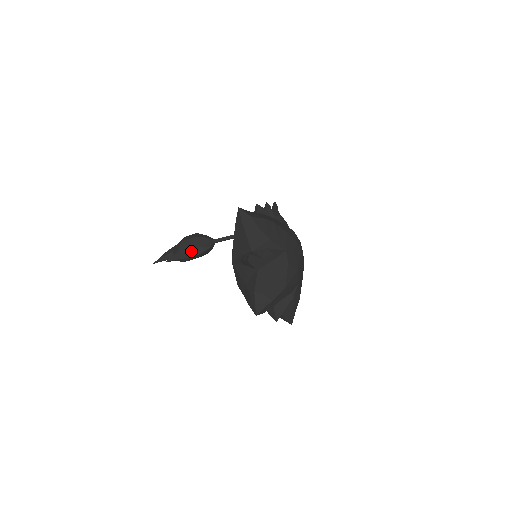
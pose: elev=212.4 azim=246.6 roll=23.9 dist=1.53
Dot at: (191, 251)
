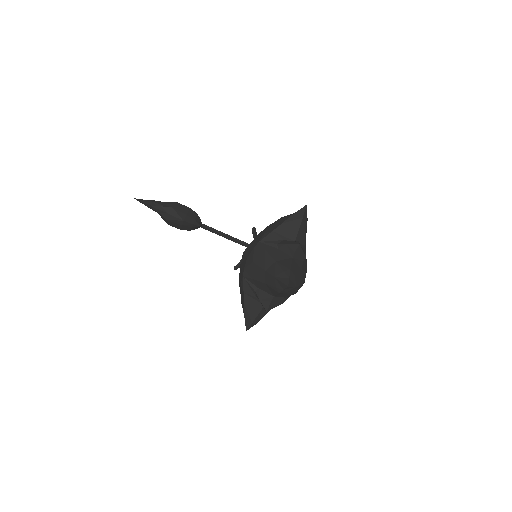
Dot at: (185, 215)
